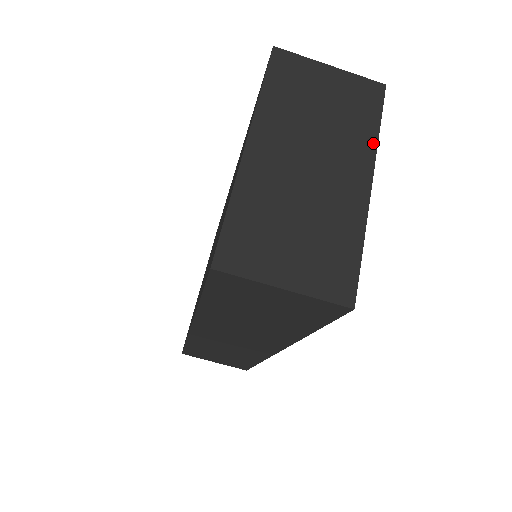
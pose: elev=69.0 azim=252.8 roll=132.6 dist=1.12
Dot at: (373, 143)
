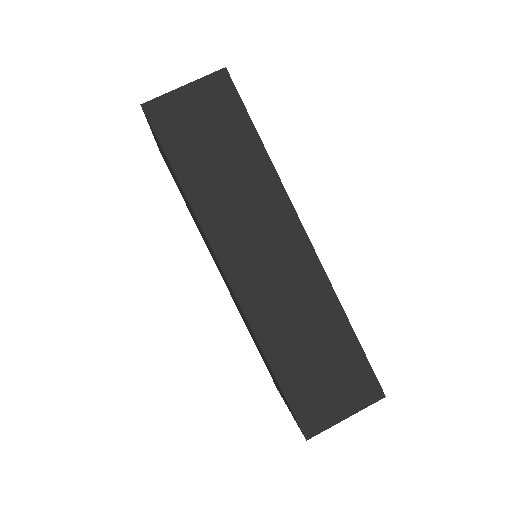
Dot at: occluded
